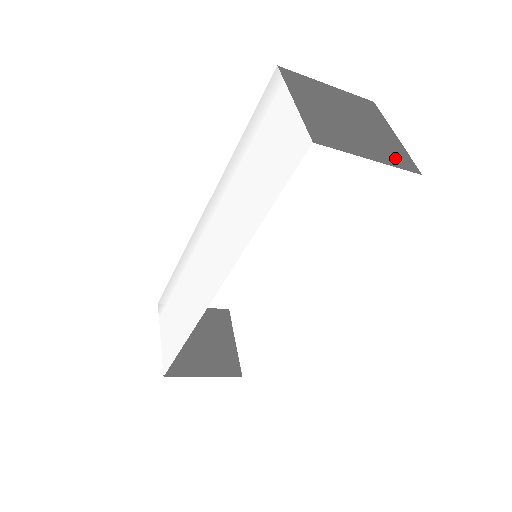
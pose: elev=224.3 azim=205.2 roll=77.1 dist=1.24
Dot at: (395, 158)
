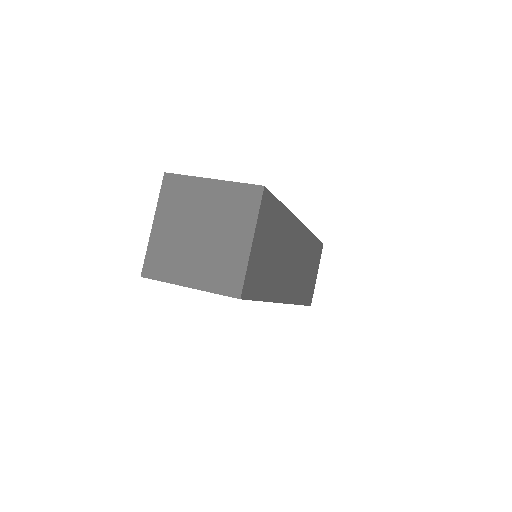
Dot at: (221, 280)
